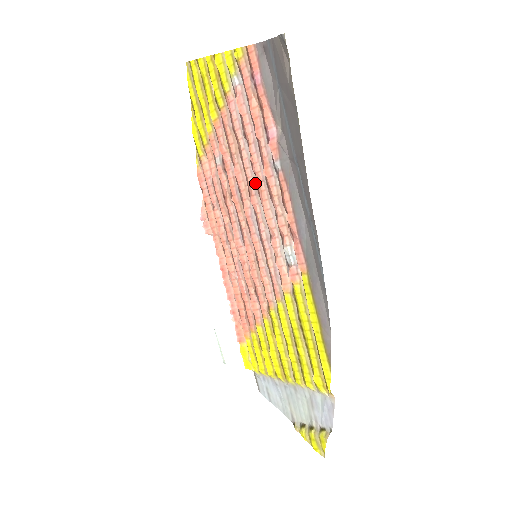
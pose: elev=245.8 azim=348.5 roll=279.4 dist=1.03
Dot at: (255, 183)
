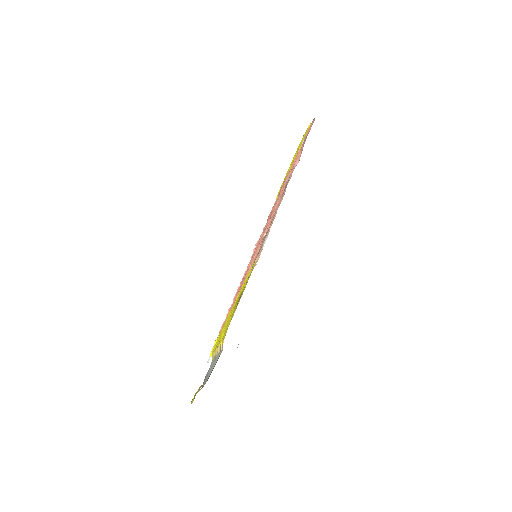
Dot at: occluded
